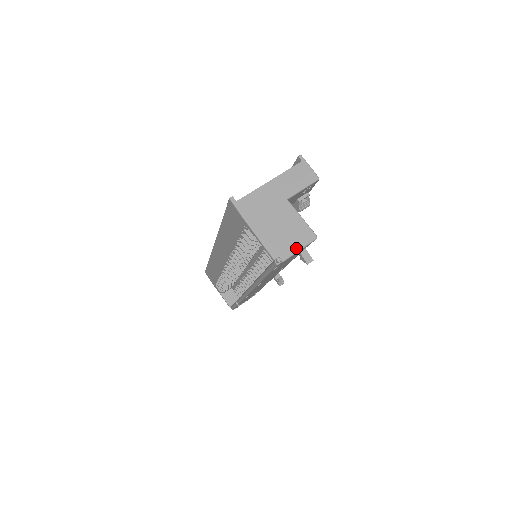
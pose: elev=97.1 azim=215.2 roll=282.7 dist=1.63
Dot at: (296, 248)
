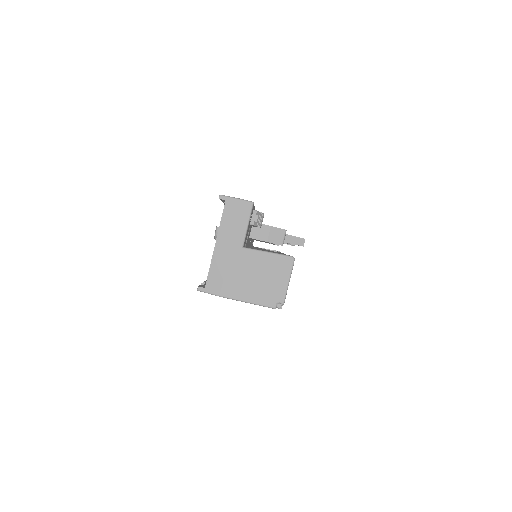
Dot at: (285, 283)
